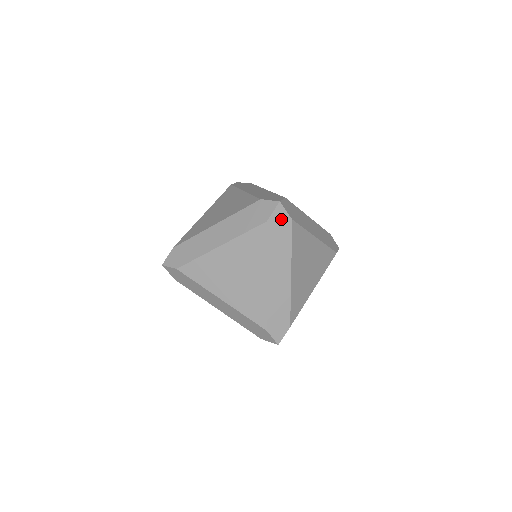
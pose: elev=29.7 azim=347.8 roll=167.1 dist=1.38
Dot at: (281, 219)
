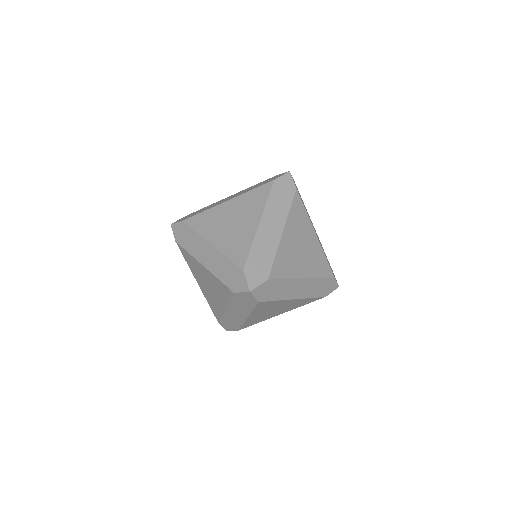
Dot at: (248, 297)
